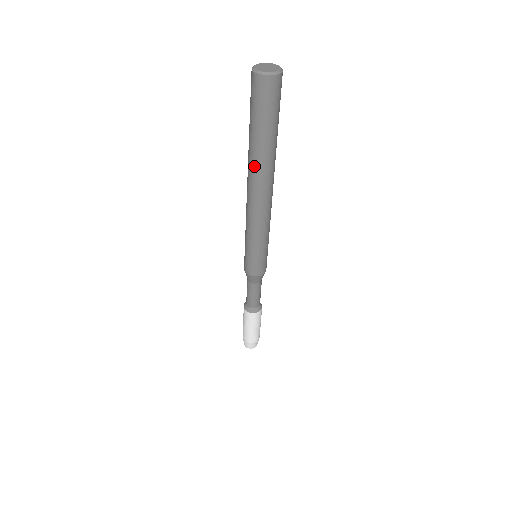
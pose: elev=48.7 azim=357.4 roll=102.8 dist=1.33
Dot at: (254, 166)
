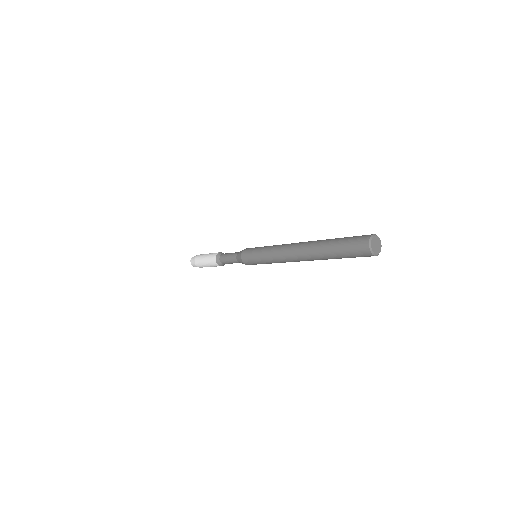
Dot at: occluded
